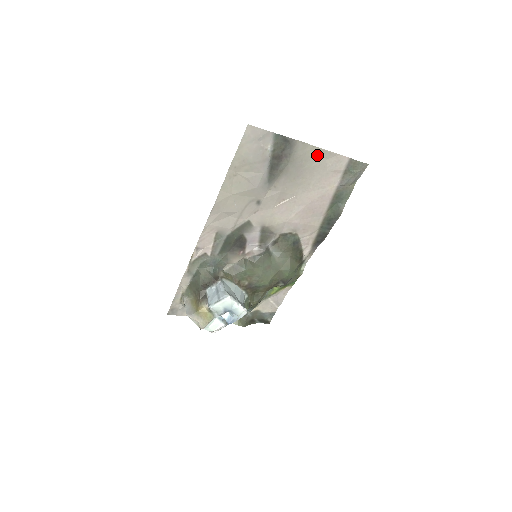
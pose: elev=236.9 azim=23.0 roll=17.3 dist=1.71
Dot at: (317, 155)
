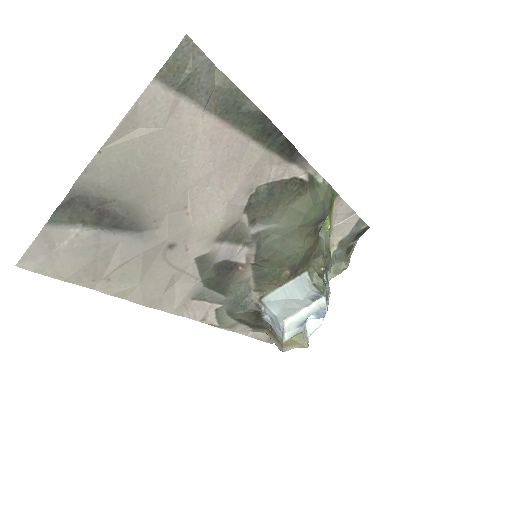
Dot at: (121, 146)
